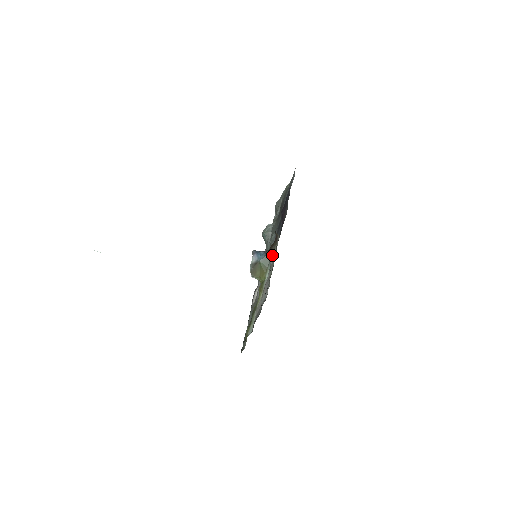
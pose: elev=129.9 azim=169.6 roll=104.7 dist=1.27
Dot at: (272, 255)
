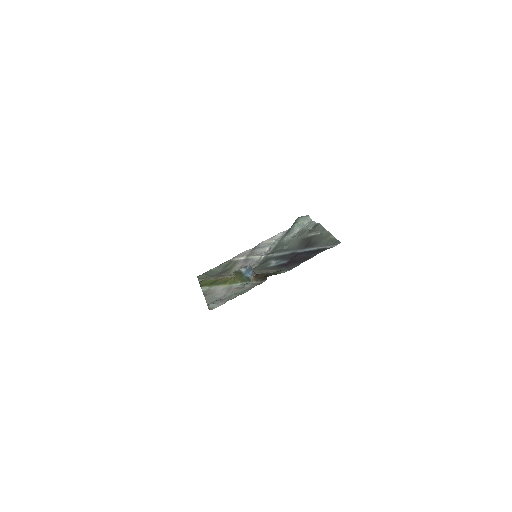
Dot at: (252, 281)
